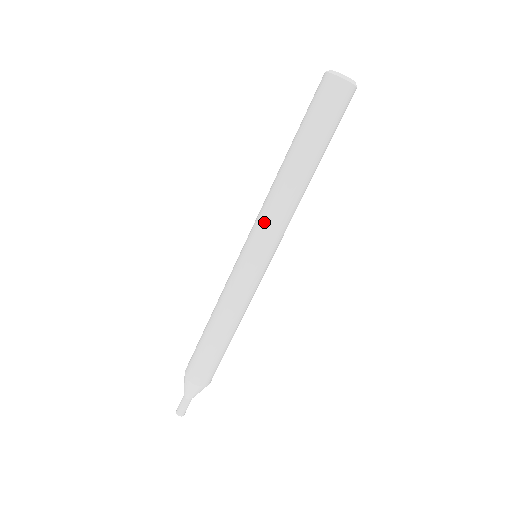
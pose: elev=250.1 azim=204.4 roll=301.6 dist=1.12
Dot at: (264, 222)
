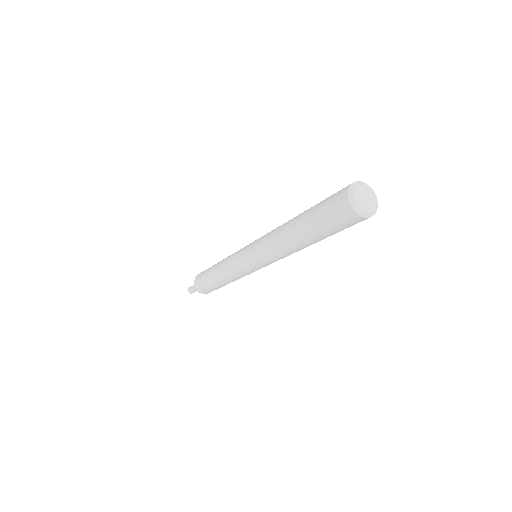
Dot at: (268, 259)
